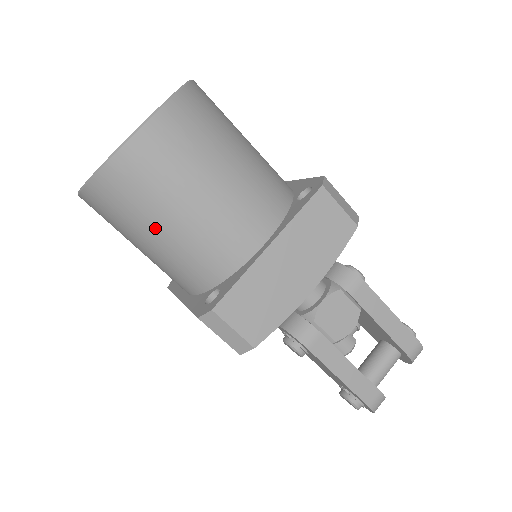
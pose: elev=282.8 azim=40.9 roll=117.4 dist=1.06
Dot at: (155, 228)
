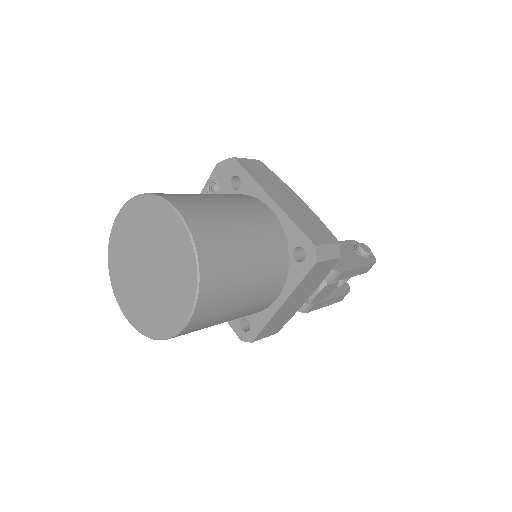
Dot at: occluded
